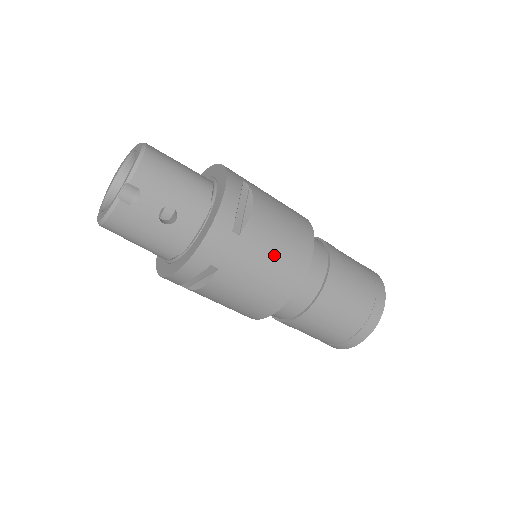
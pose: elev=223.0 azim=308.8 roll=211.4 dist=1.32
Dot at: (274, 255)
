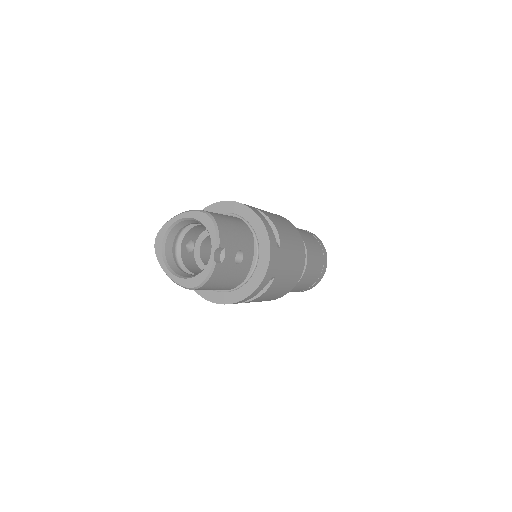
Dot at: (293, 250)
